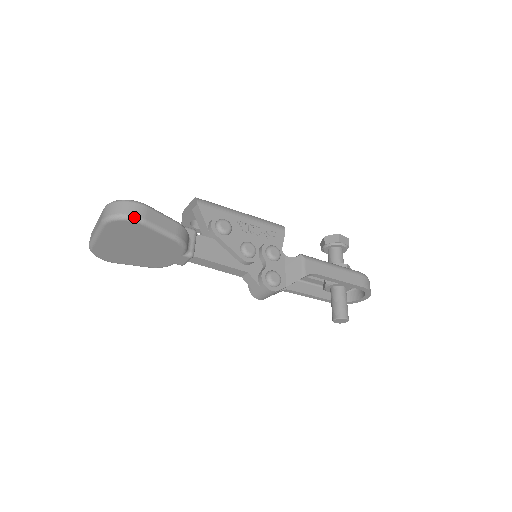
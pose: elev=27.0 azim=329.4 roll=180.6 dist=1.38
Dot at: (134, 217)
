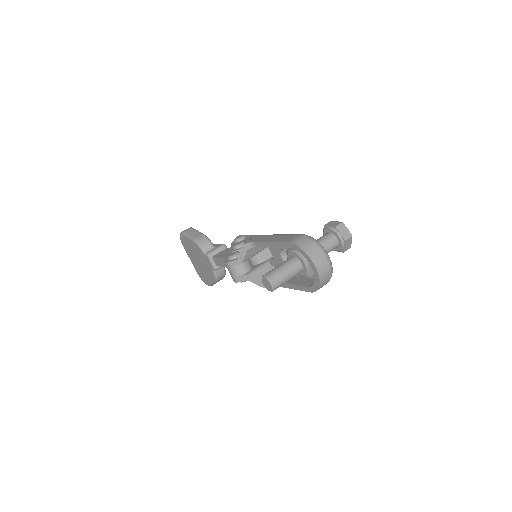
Dot at: (181, 232)
